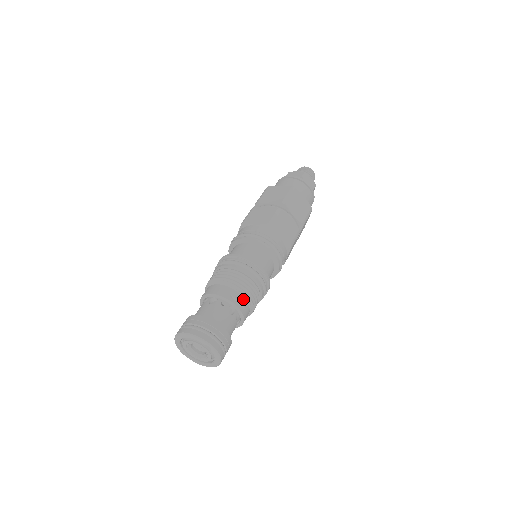
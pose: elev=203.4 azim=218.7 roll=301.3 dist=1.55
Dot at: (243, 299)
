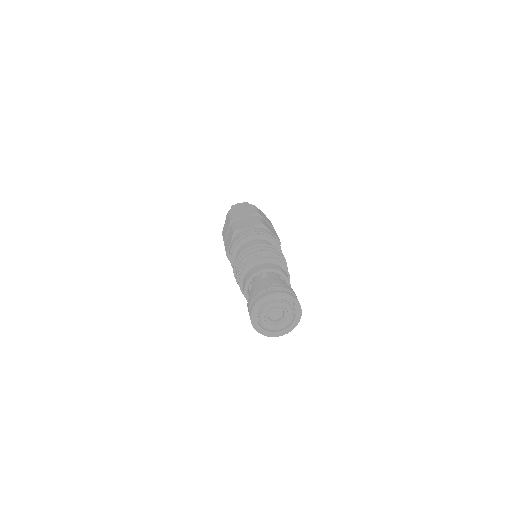
Dot at: (284, 271)
